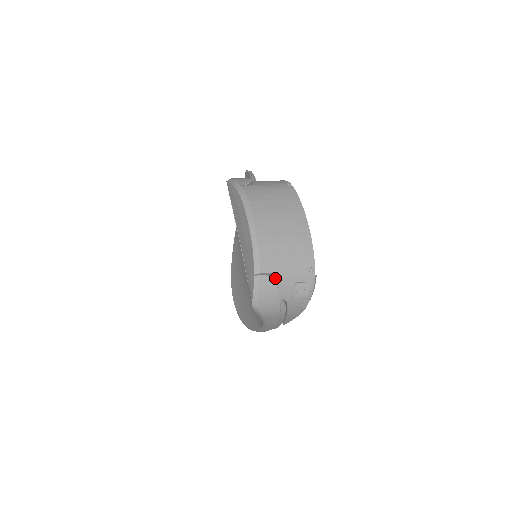
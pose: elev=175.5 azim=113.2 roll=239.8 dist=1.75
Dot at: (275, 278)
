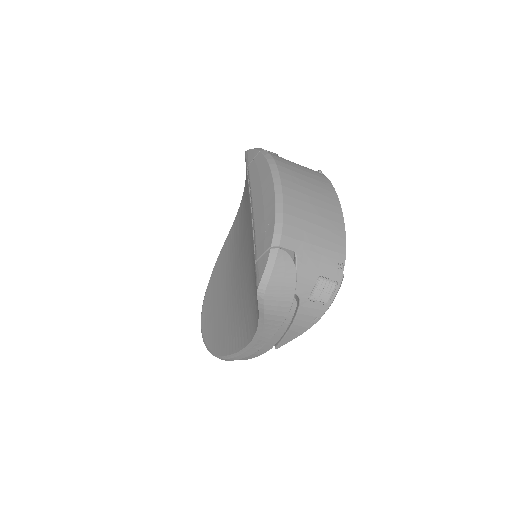
Dot at: (296, 260)
